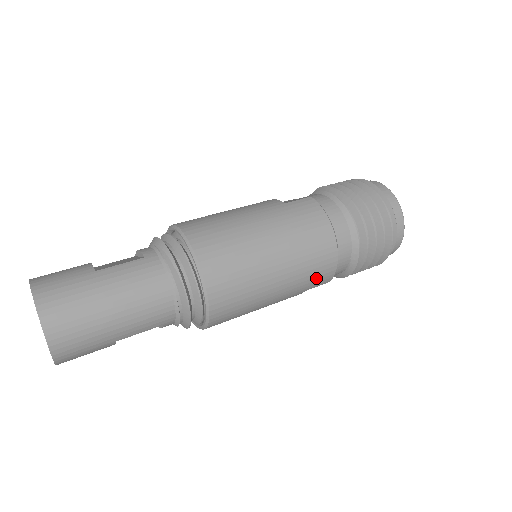
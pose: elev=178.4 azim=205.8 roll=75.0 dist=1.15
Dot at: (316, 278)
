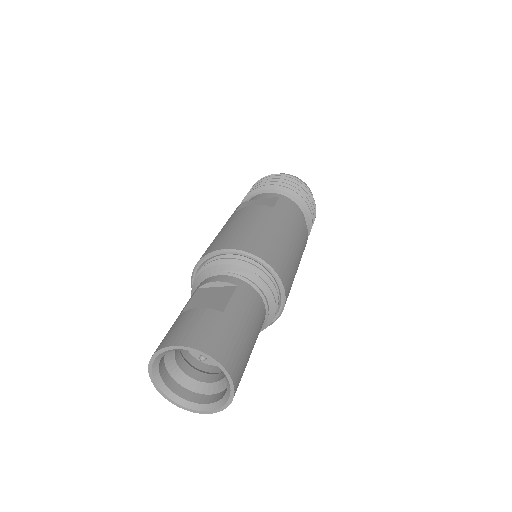
Dot at: occluded
